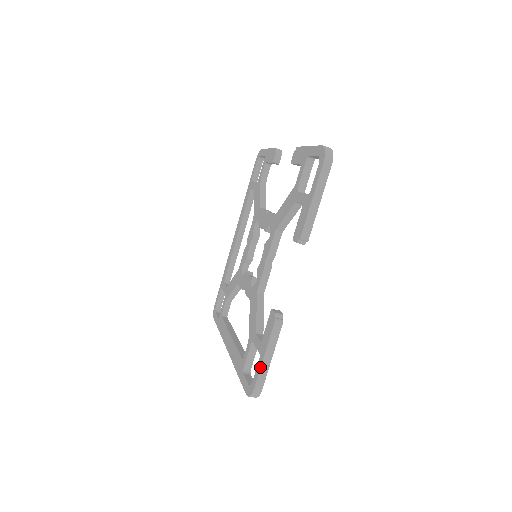
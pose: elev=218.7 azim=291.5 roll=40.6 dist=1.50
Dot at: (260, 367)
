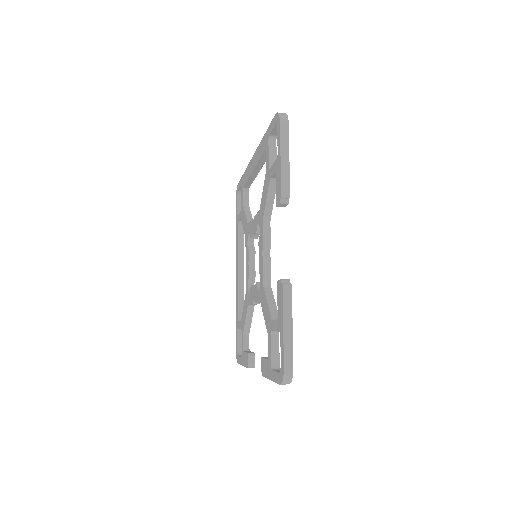
Dot at: (240, 364)
